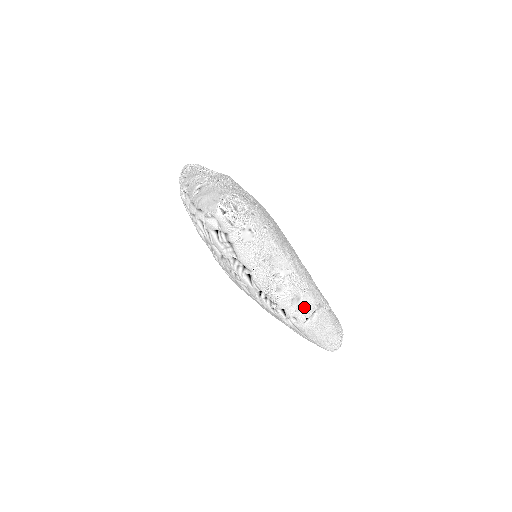
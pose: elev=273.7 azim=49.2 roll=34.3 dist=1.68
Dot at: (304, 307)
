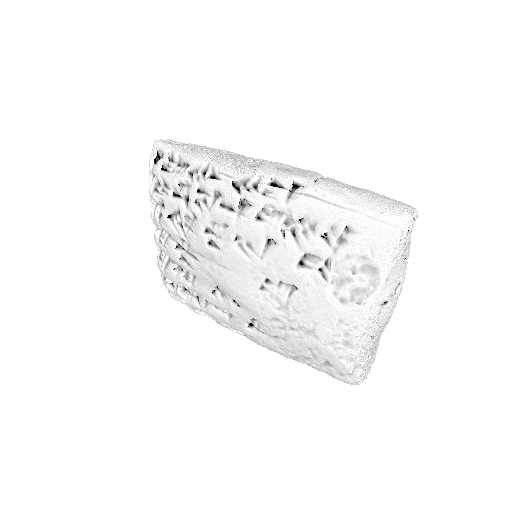
Dot at: (300, 172)
